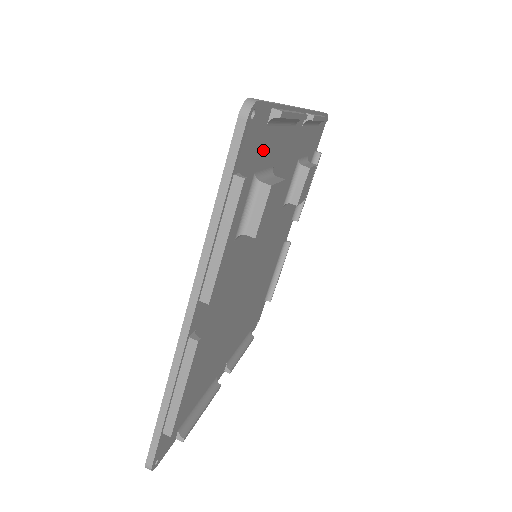
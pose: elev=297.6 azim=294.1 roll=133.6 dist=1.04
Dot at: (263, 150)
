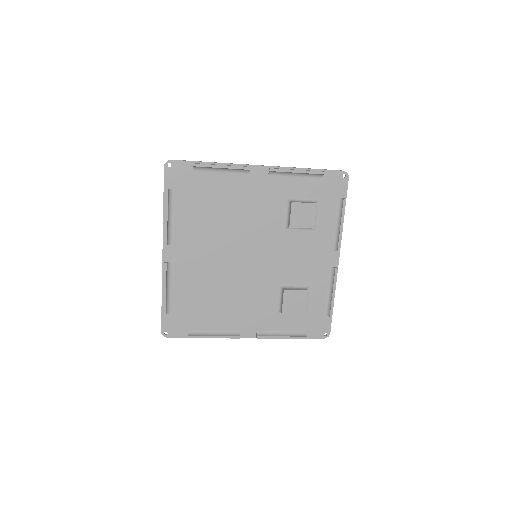
Dot at: (327, 204)
